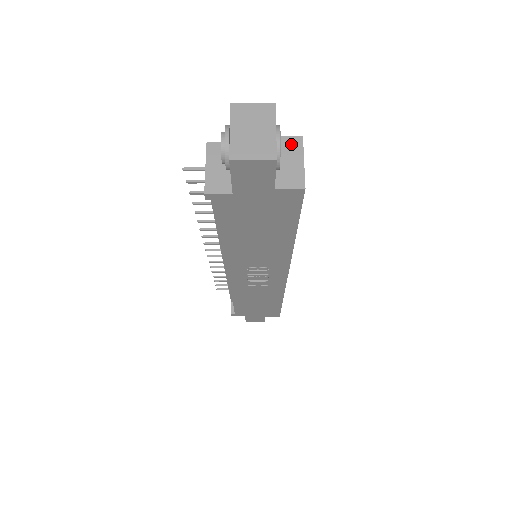
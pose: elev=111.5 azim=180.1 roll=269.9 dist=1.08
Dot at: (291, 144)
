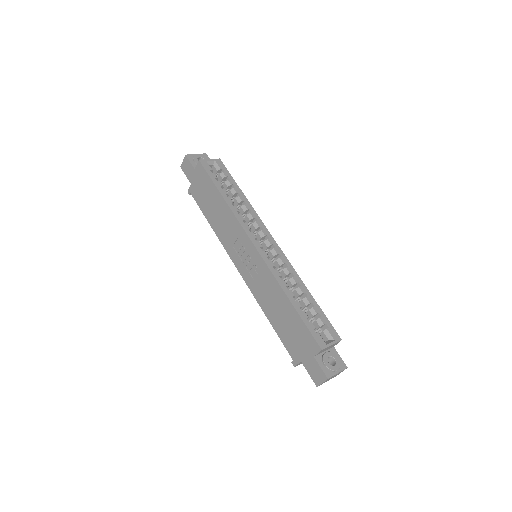
Dot at: occluded
